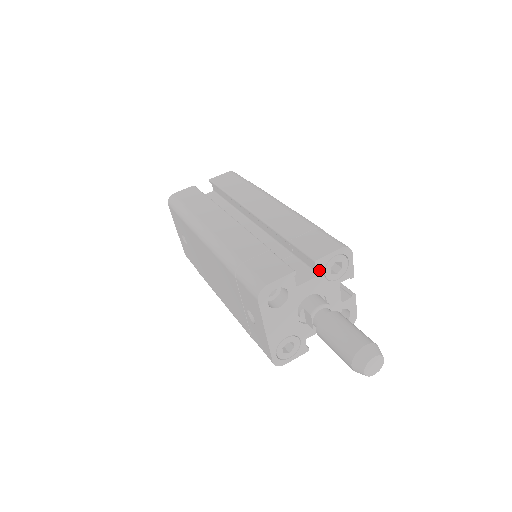
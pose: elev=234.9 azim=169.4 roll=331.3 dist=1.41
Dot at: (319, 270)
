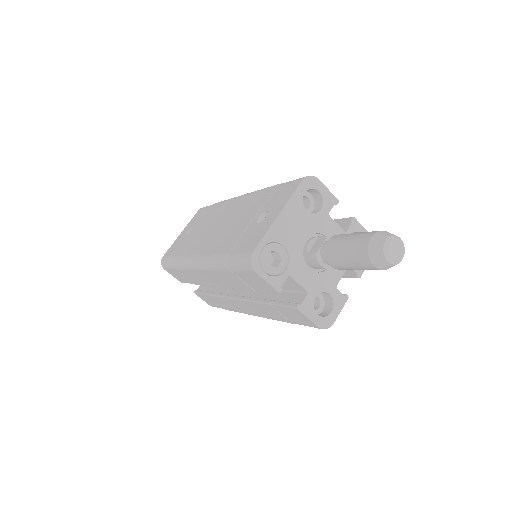
Dot at: (349, 228)
